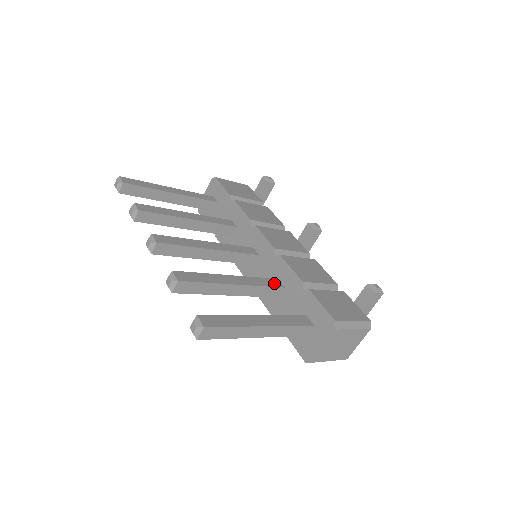
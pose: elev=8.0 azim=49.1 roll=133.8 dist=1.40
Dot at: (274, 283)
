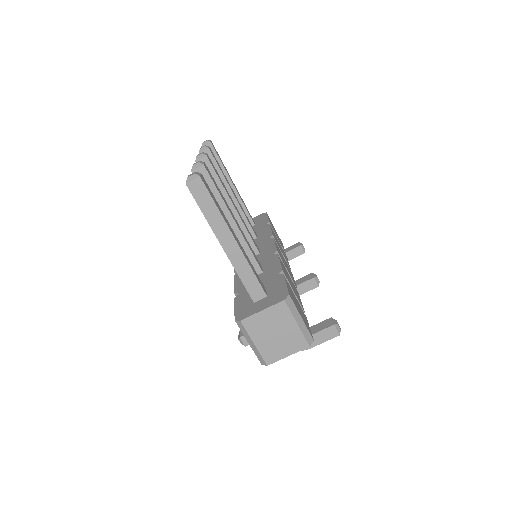
Dot at: (258, 262)
